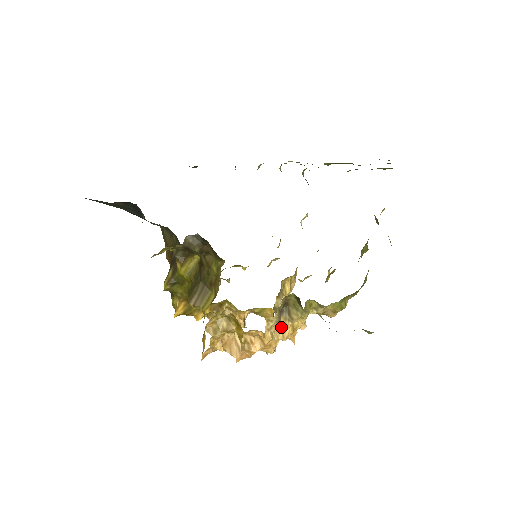
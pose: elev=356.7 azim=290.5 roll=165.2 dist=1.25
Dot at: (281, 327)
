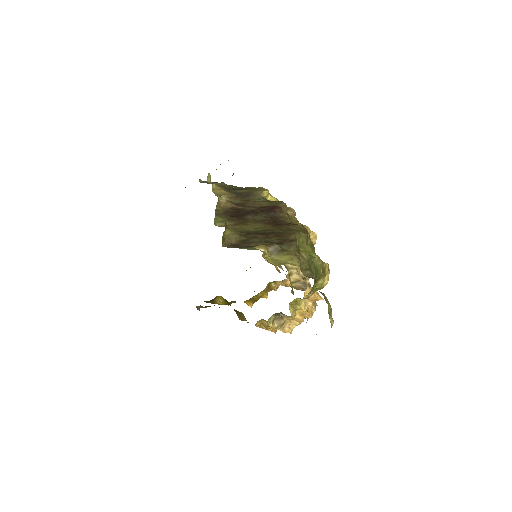
Dot at: (292, 320)
